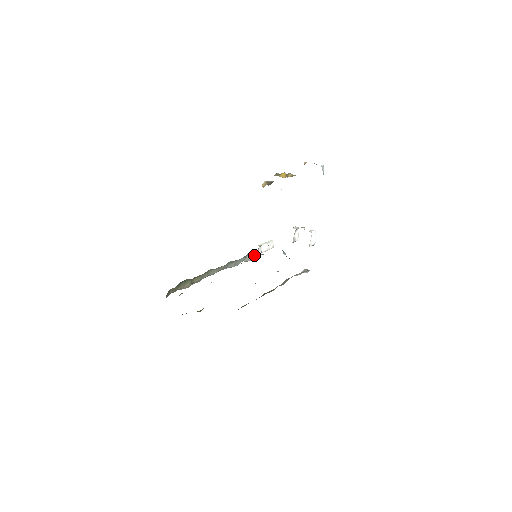
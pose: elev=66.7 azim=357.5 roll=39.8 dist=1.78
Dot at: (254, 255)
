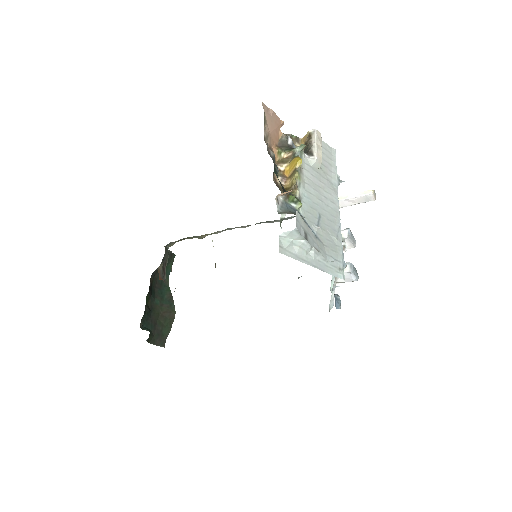
Dot at: occluded
